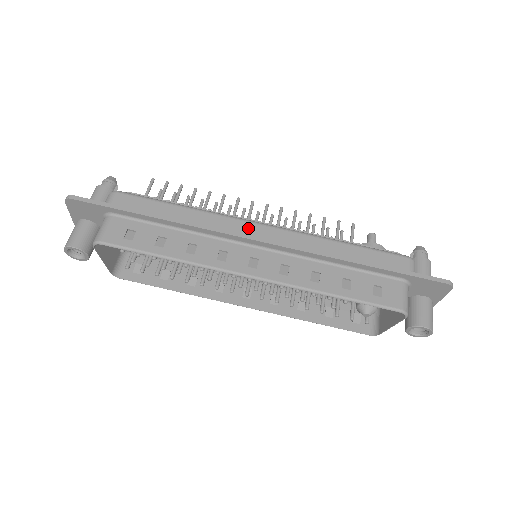
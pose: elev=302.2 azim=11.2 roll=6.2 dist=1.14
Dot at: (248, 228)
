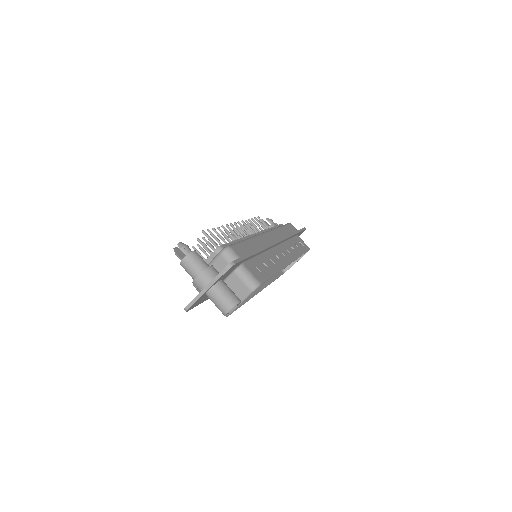
Dot at: (268, 238)
